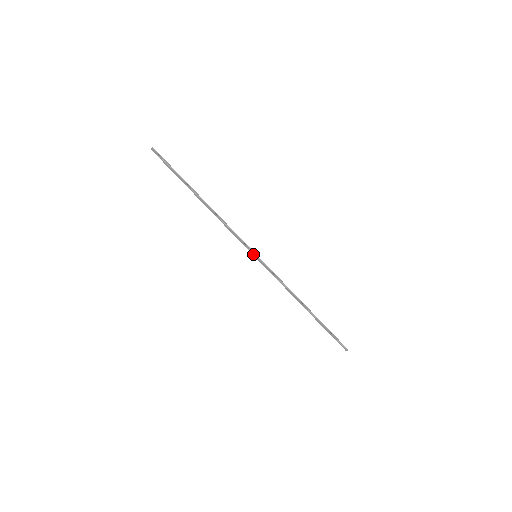
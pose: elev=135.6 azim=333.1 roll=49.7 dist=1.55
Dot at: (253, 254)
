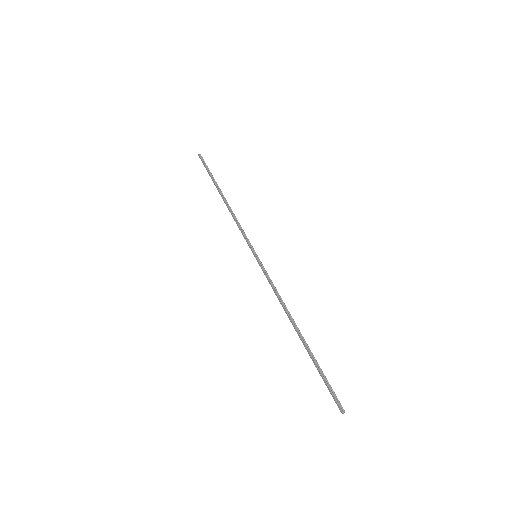
Dot at: (253, 253)
